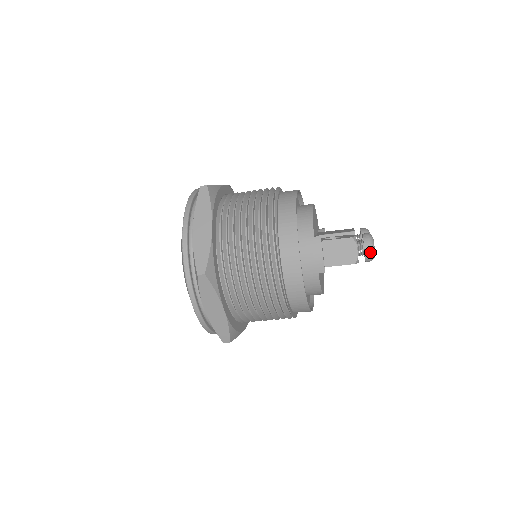
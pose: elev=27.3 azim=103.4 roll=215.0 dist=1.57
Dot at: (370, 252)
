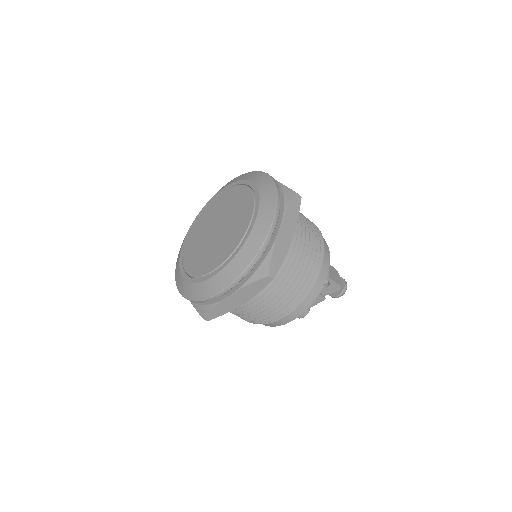
Dot at: occluded
